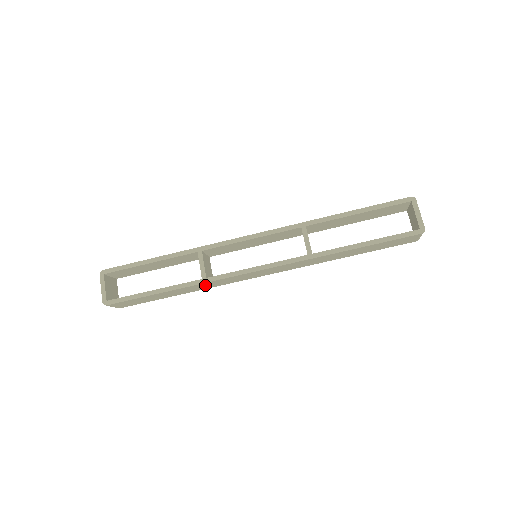
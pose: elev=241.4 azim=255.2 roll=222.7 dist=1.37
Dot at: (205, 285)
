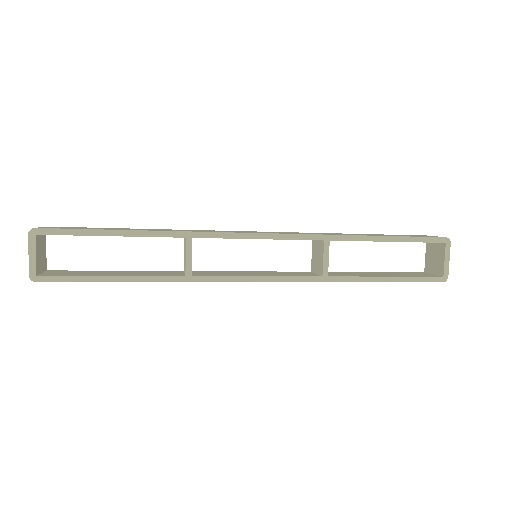
Dot at: occluded
